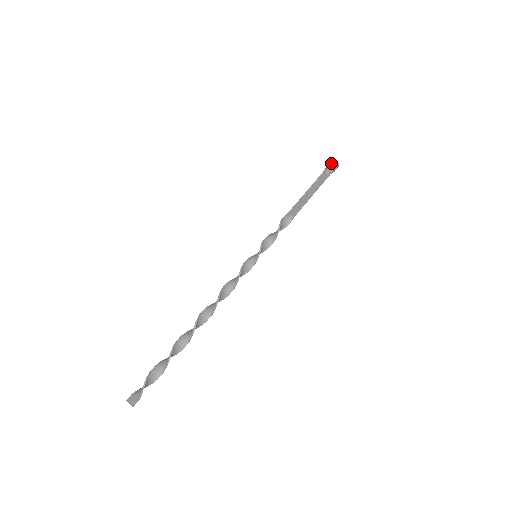
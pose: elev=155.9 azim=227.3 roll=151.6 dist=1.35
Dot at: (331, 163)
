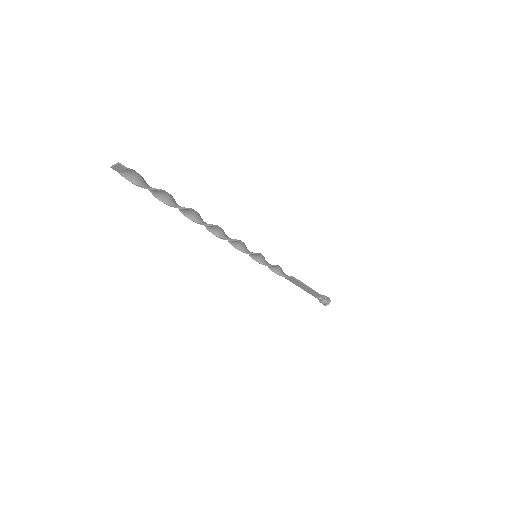
Dot at: occluded
